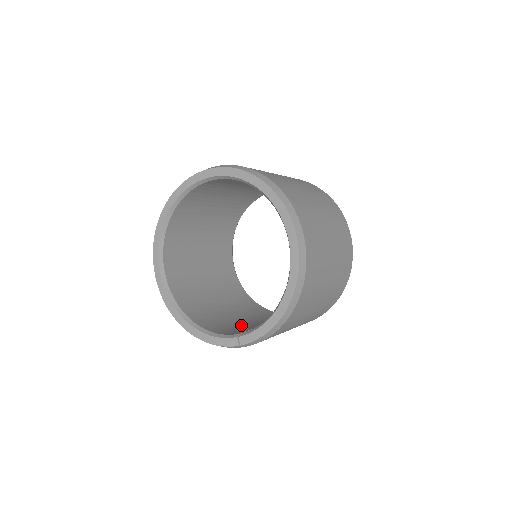
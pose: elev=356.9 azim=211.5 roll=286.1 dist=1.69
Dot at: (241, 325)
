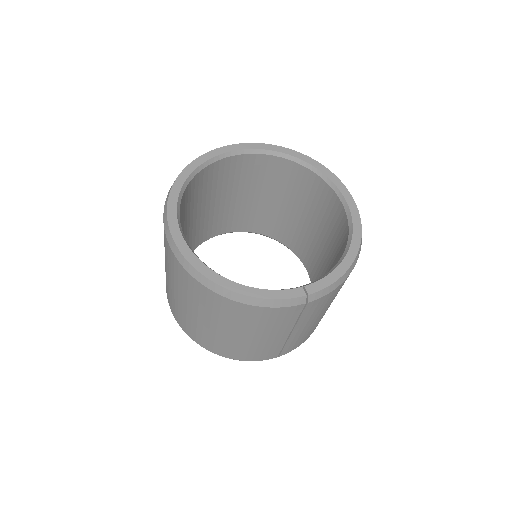
Dot at: occluded
